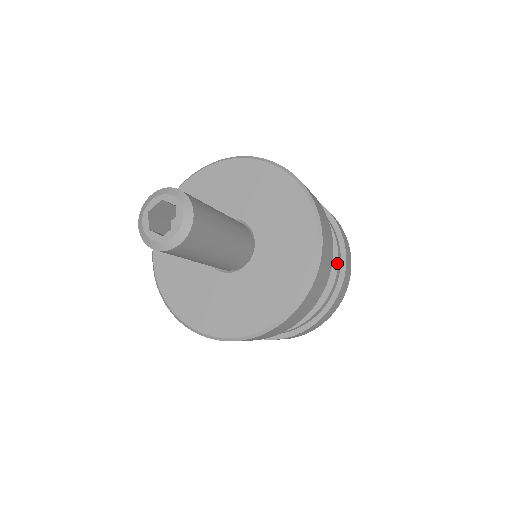
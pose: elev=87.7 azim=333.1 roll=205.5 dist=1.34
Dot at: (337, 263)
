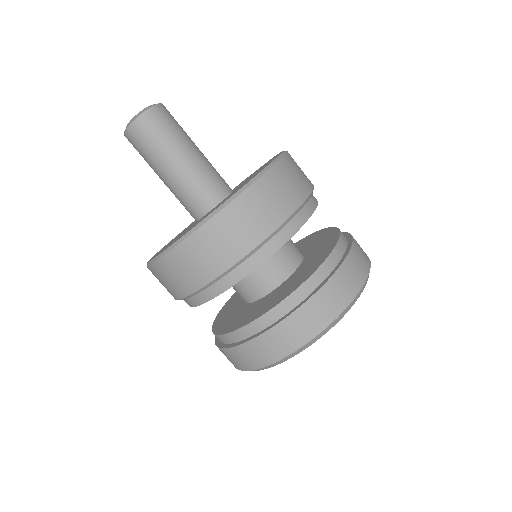
Dot at: (312, 273)
